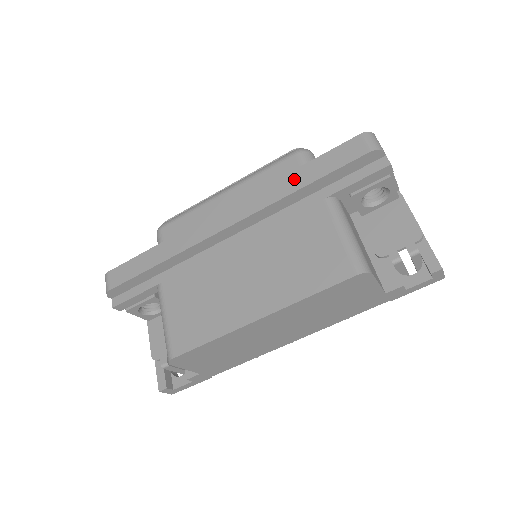
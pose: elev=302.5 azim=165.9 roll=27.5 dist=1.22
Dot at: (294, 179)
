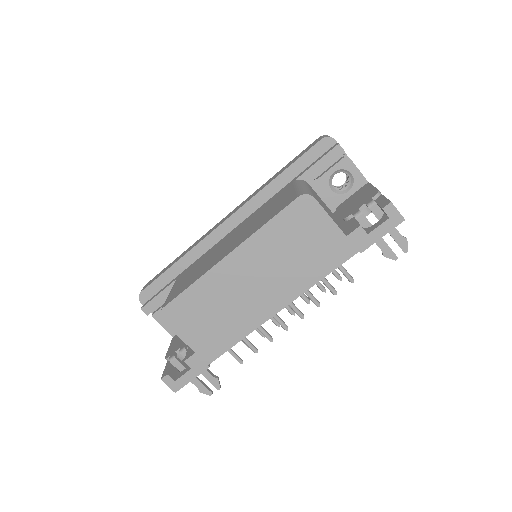
Dot at: (273, 177)
